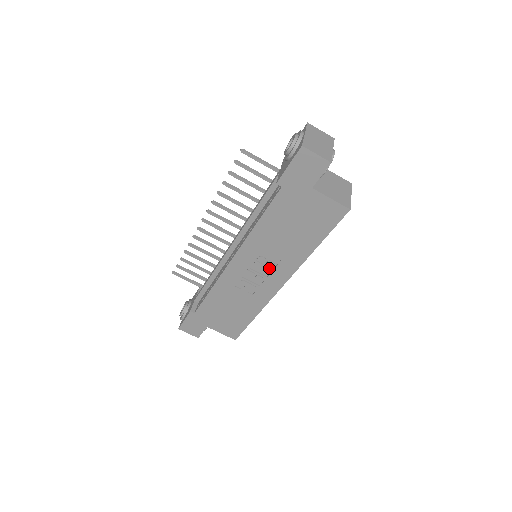
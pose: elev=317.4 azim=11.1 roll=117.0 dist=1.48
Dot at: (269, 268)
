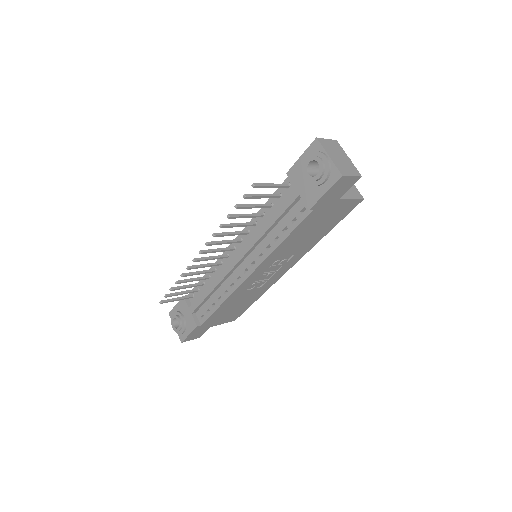
Dot at: (281, 265)
